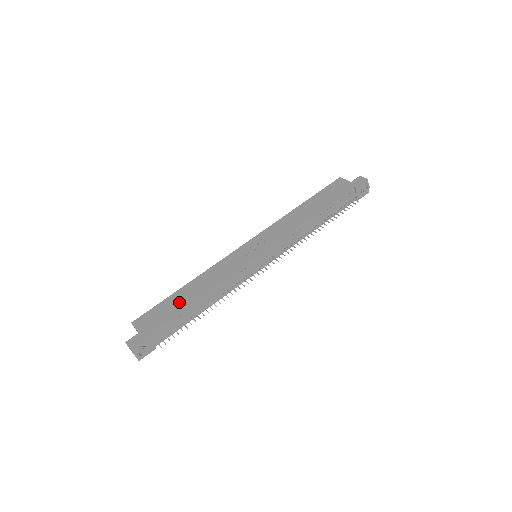
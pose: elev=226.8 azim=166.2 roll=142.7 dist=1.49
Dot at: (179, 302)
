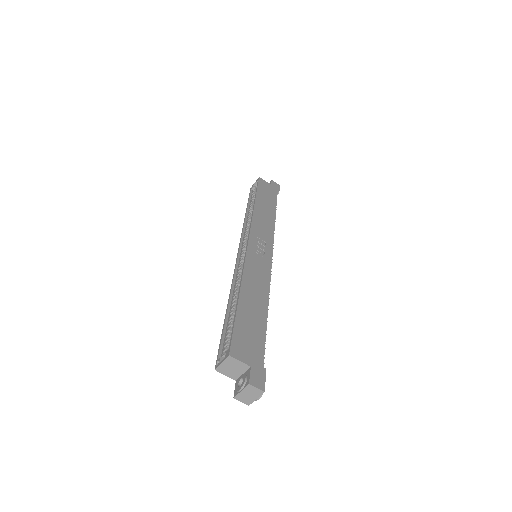
Dot at: (254, 317)
